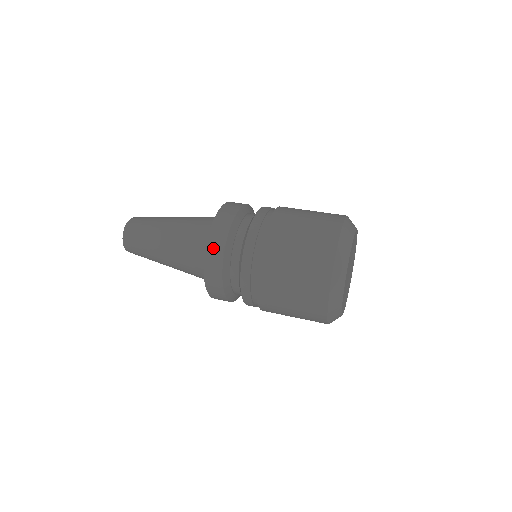
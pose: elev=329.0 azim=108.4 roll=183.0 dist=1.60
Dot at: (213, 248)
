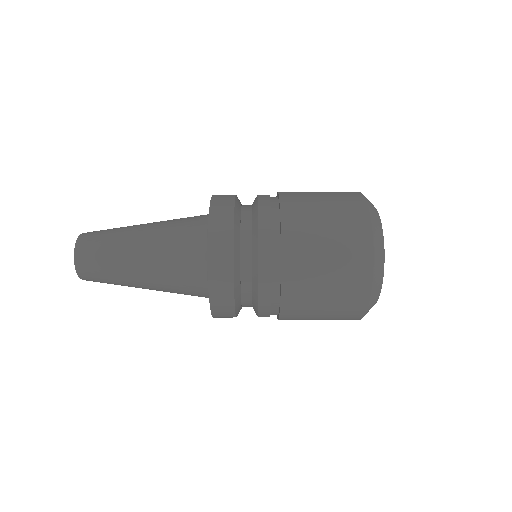
Dot at: (218, 224)
